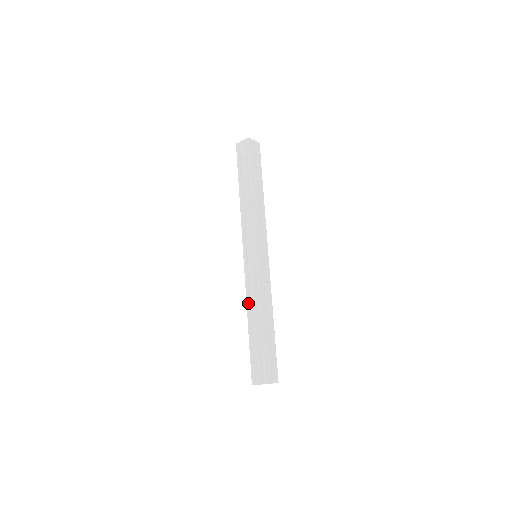
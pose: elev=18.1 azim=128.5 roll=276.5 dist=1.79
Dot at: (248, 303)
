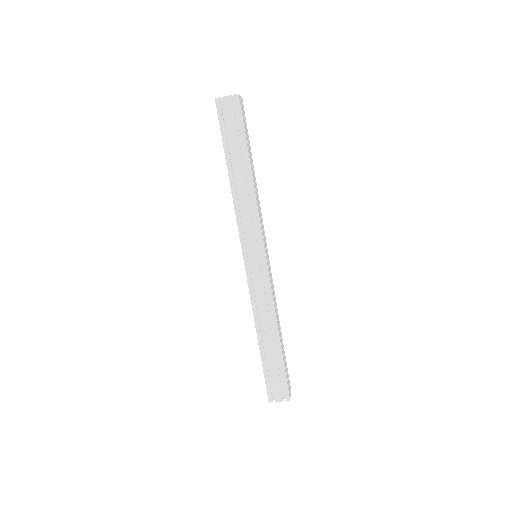
Dot at: (256, 316)
